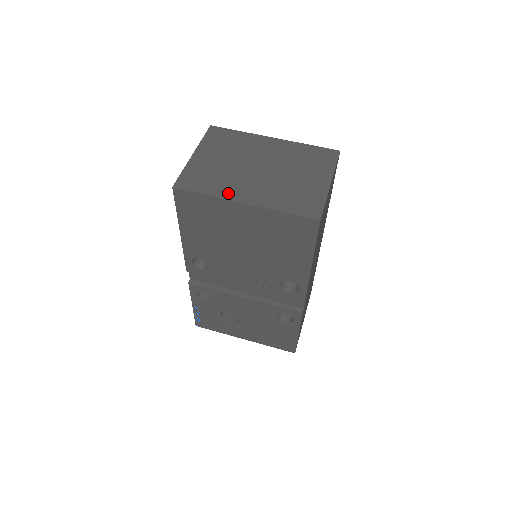
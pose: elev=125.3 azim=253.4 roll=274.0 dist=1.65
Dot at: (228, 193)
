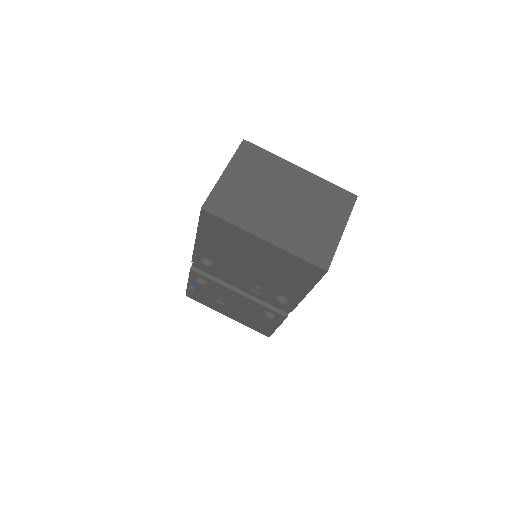
Dot at: (251, 225)
